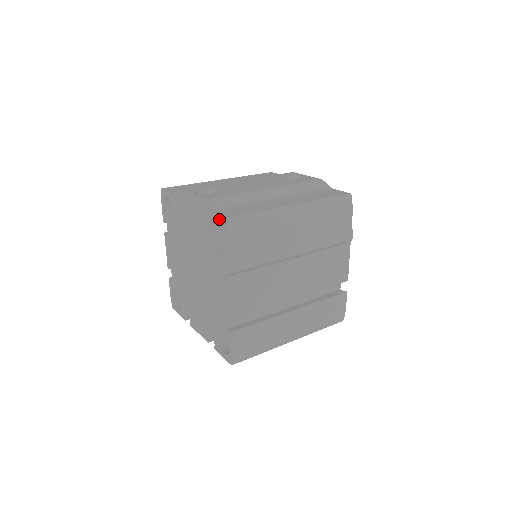
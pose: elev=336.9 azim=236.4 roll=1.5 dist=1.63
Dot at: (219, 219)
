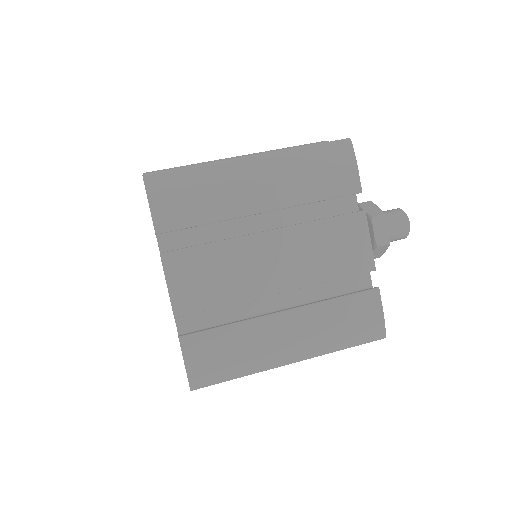
Dot at: occluded
